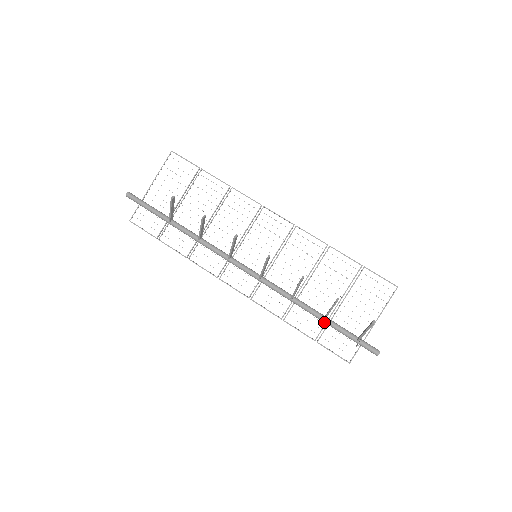
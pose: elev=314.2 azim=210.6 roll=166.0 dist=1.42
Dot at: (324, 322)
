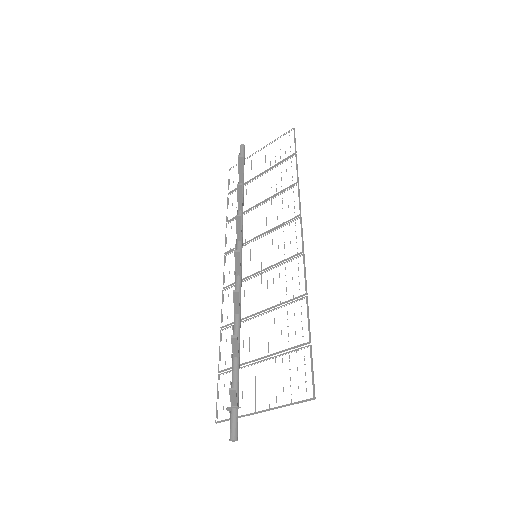
Dot at: (233, 360)
